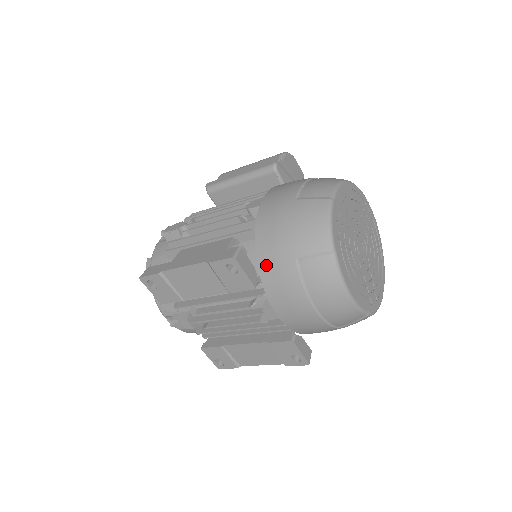
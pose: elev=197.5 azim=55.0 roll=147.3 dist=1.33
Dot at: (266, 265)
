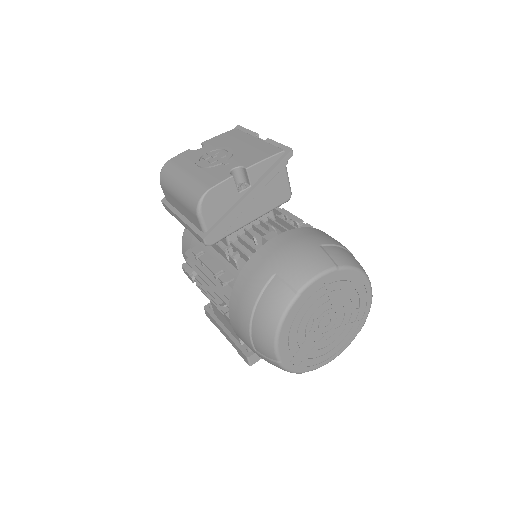
Dot at: occluded
